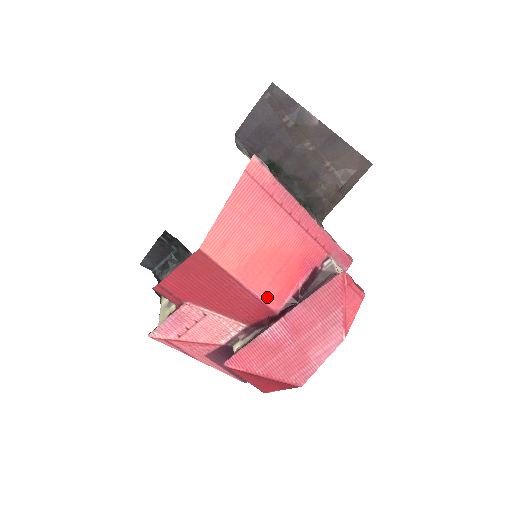
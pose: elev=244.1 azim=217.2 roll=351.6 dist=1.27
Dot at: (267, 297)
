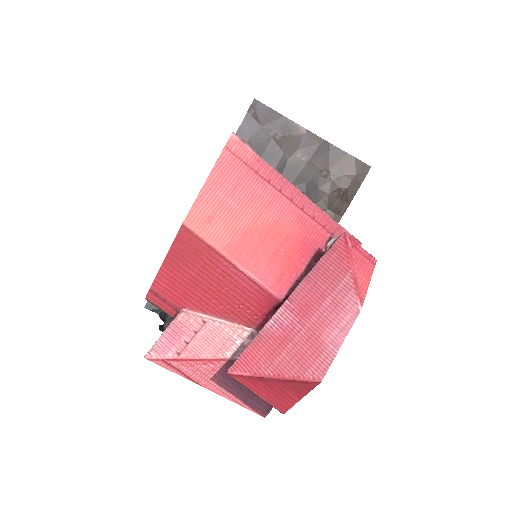
Dot at: (266, 280)
